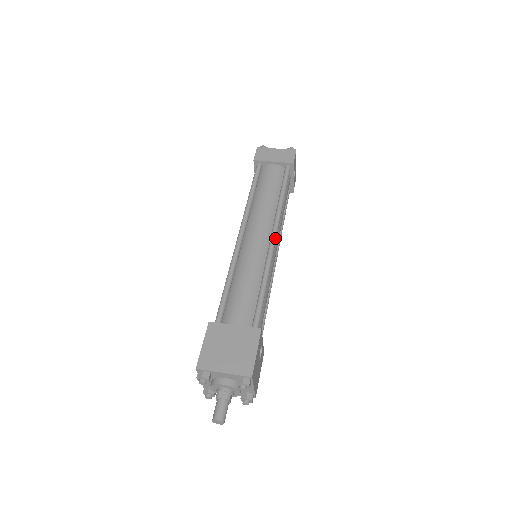
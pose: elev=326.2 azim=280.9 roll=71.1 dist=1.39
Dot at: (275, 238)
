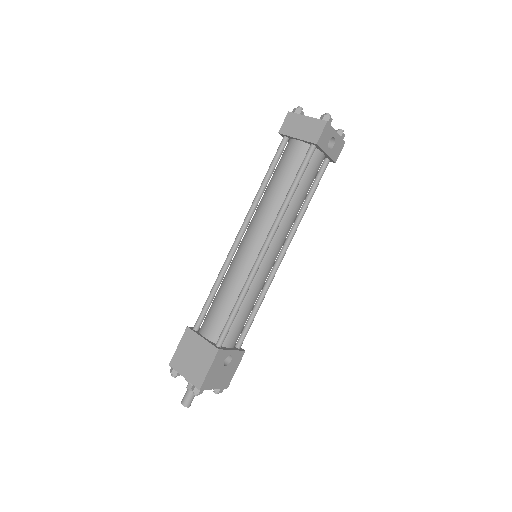
Dot at: (265, 249)
